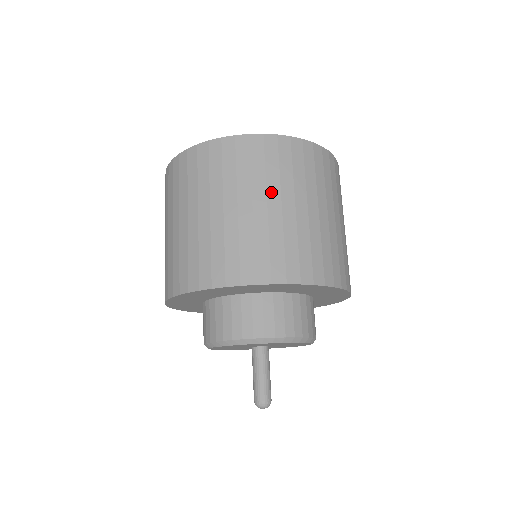
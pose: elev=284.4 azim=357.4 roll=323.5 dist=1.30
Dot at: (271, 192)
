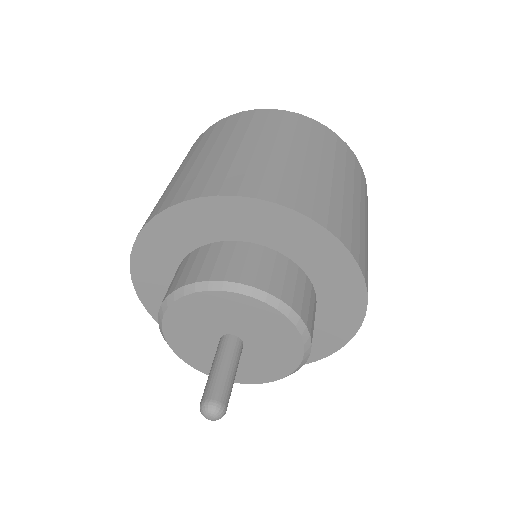
Dot at: (193, 156)
